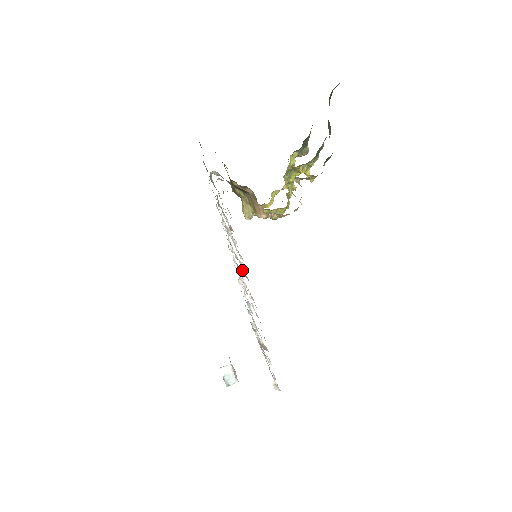
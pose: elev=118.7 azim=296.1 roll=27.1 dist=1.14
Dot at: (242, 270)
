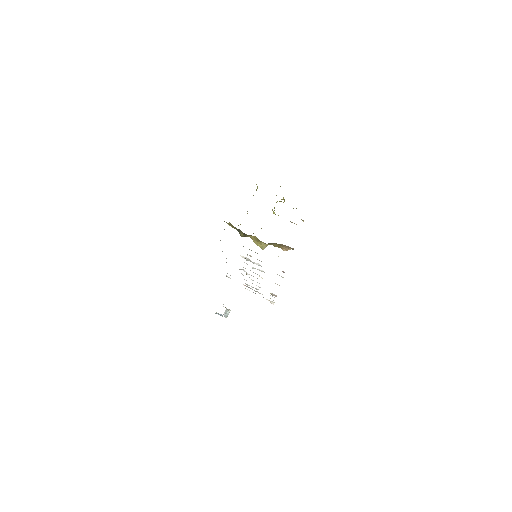
Dot at: occluded
